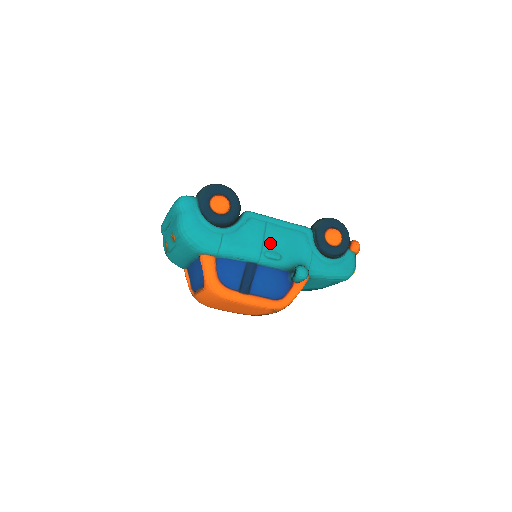
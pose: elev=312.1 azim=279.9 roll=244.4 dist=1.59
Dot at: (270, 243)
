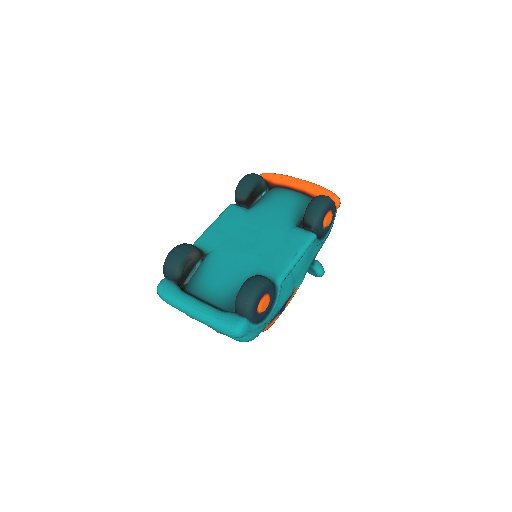
Dot at: (297, 279)
